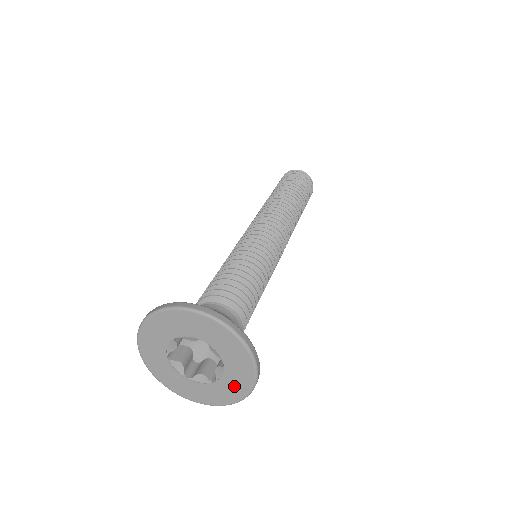
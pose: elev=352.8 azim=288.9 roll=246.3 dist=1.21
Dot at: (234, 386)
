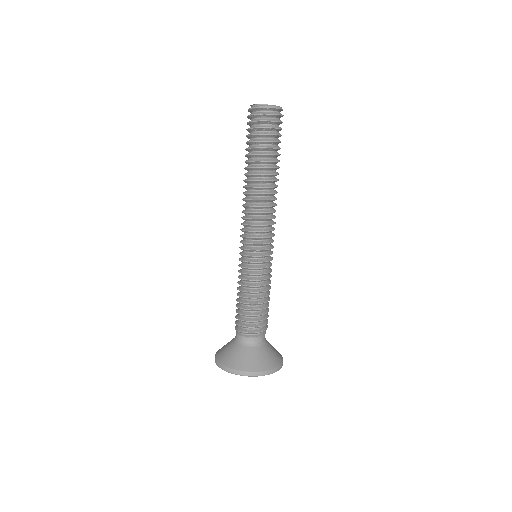
Dot at: occluded
